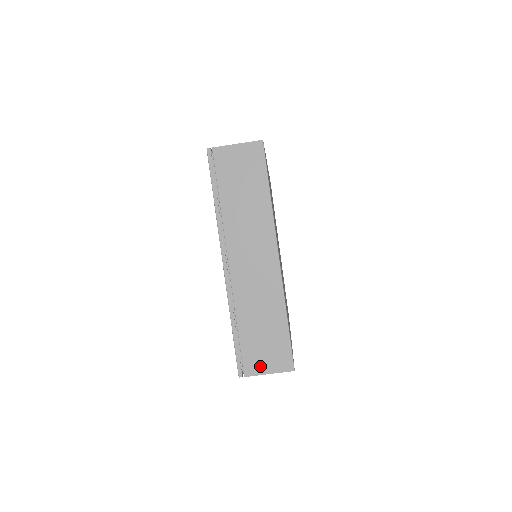
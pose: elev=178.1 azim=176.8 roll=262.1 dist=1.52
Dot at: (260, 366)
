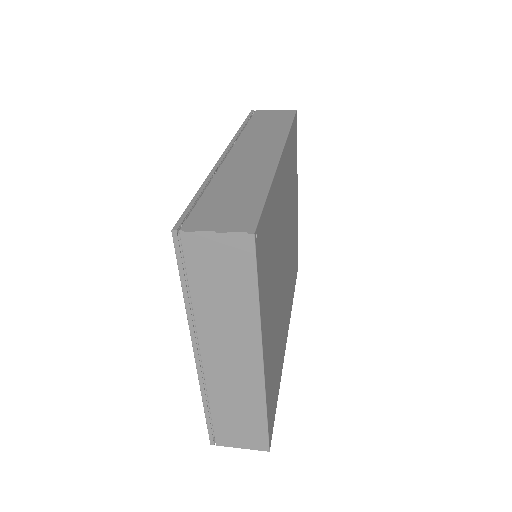
Dot at: (233, 442)
